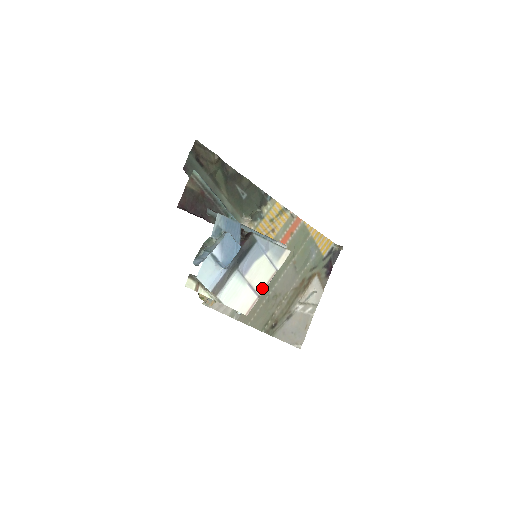
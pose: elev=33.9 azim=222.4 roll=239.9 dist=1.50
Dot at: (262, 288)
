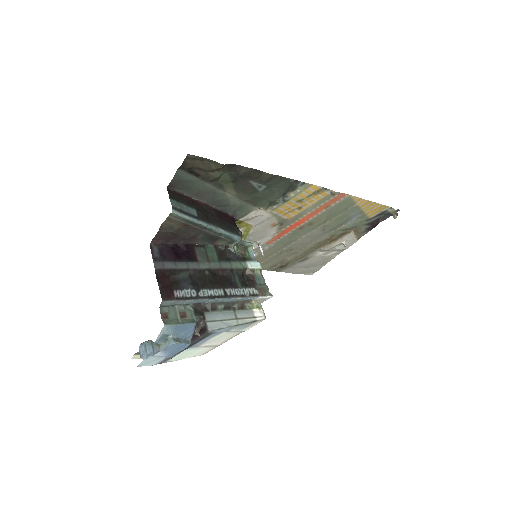
Dot at: (223, 342)
